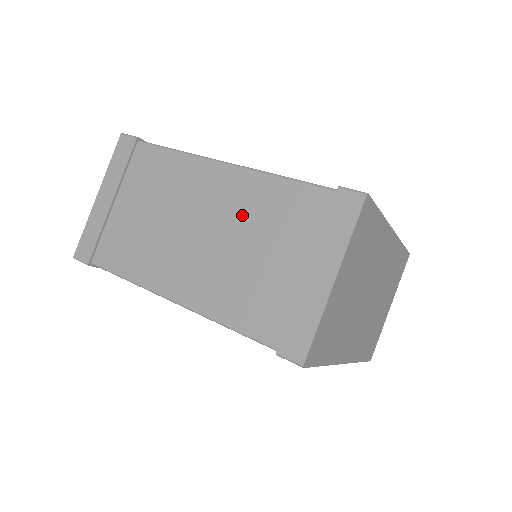
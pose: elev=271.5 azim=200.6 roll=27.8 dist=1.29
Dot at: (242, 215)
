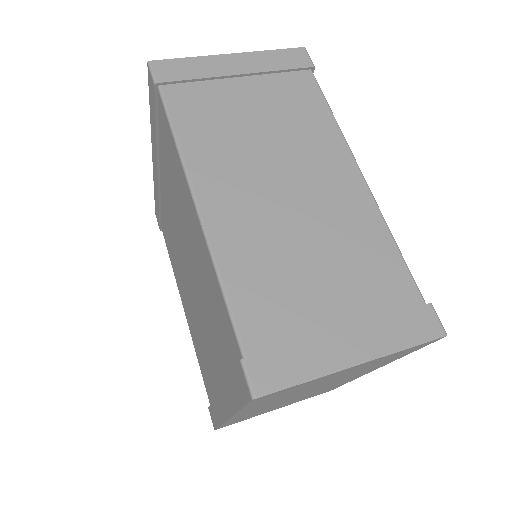
Dot at: (334, 224)
